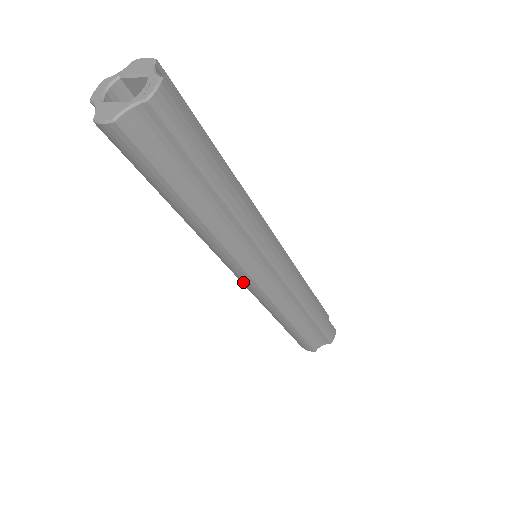
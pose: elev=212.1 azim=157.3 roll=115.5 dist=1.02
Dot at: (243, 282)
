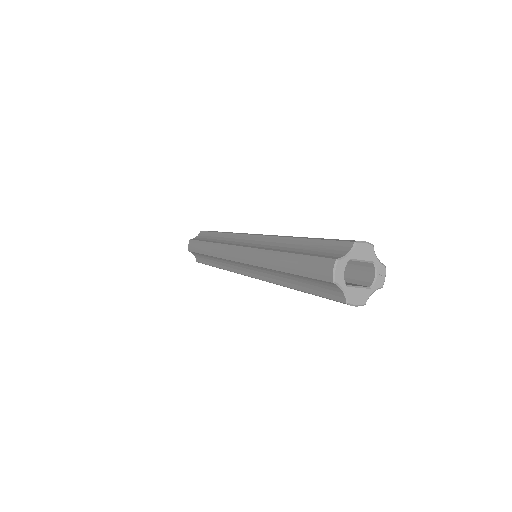
Dot at: occluded
